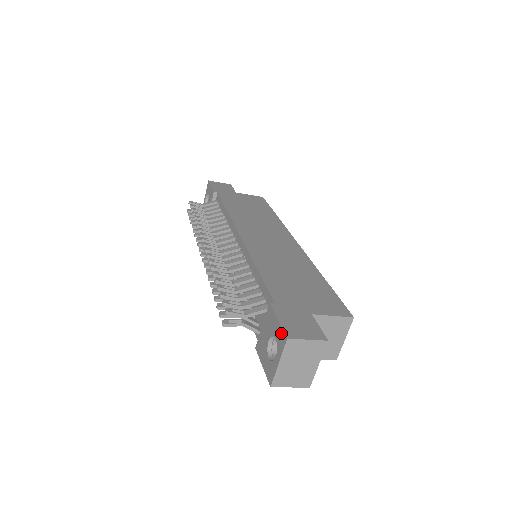
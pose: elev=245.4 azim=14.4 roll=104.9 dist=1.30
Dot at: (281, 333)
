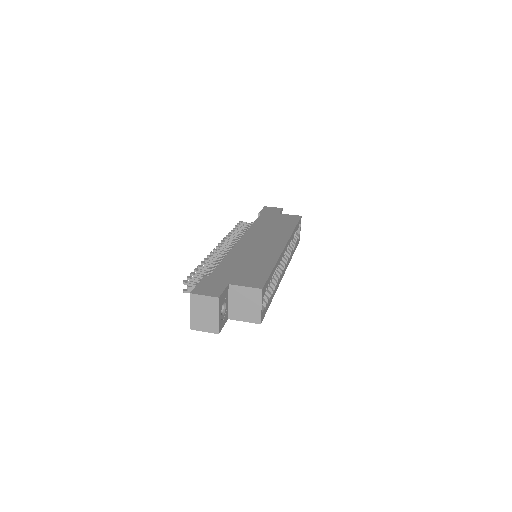
Dot at: (193, 291)
